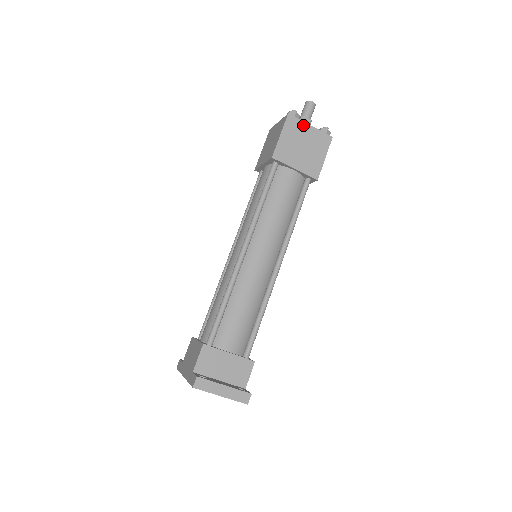
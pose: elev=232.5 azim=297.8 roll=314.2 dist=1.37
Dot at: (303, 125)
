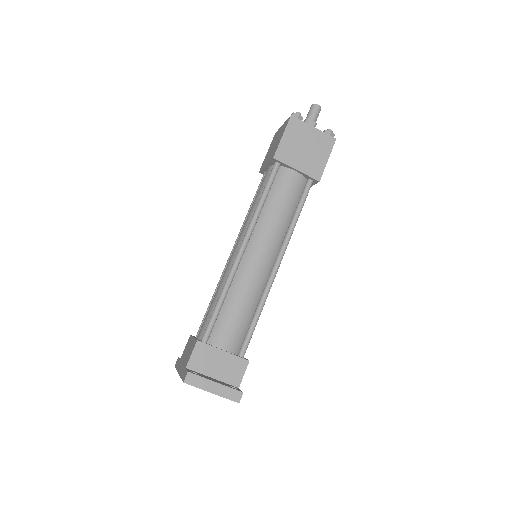
Dot at: (306, 127)
